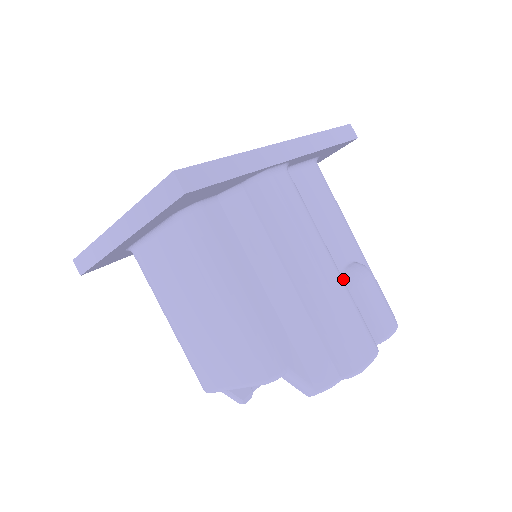
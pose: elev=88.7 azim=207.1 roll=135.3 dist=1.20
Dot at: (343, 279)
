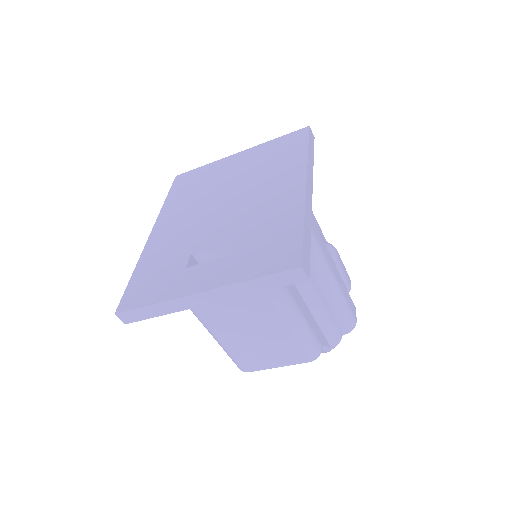
Dot at: occluded
